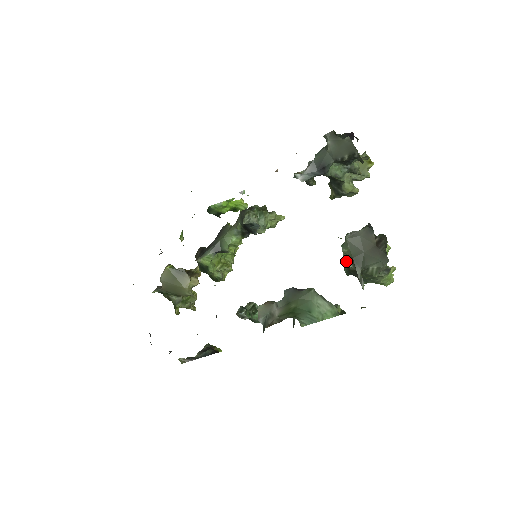
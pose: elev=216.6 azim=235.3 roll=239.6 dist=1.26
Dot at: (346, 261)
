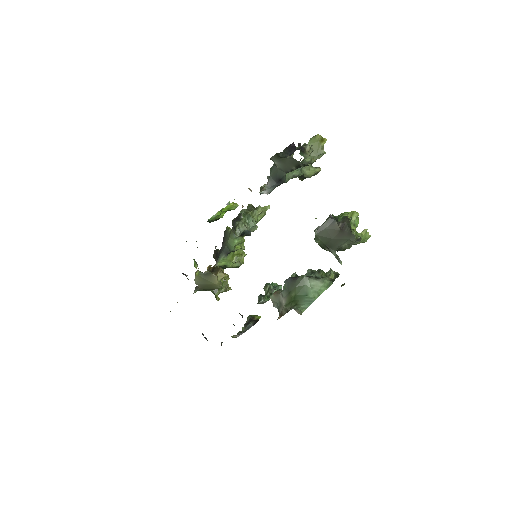
Dot at: (322, 247)
